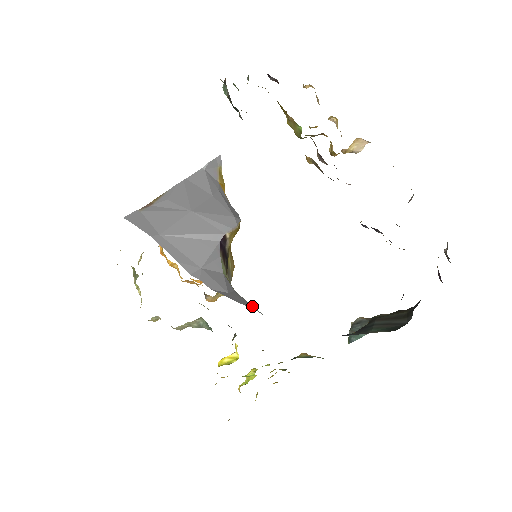
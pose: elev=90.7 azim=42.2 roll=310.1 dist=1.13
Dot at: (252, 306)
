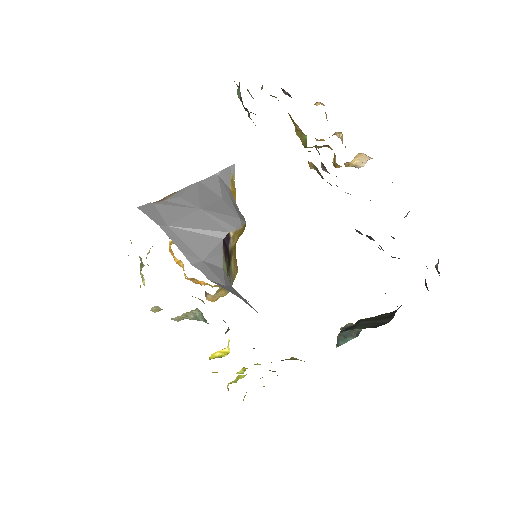
Dot at: (247, 302)
